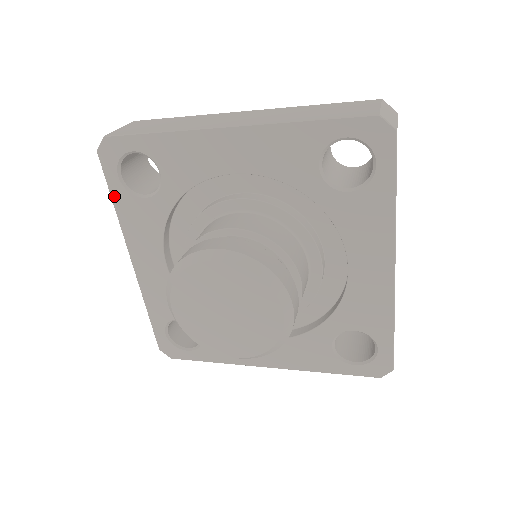
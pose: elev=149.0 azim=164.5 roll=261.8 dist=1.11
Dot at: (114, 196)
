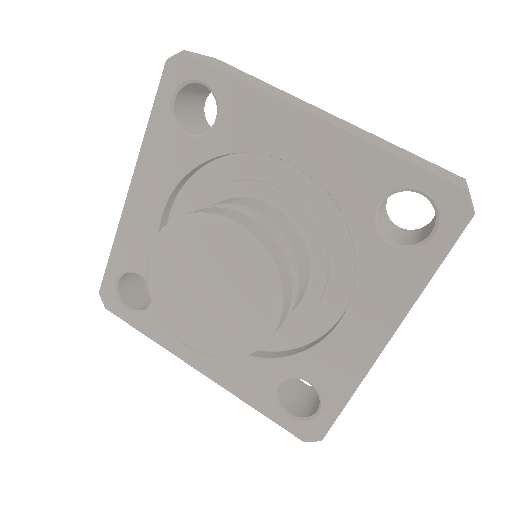
Dot at: (140, 329)
